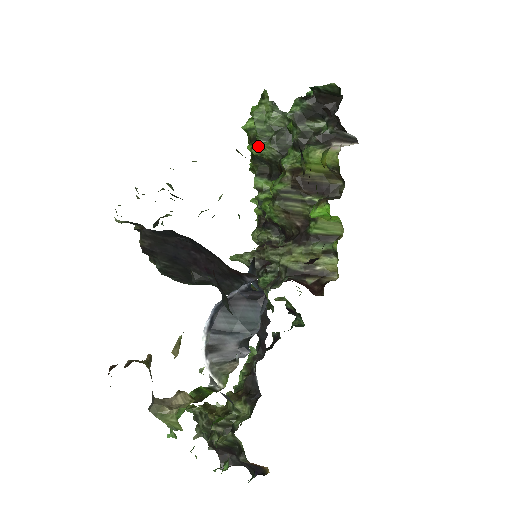
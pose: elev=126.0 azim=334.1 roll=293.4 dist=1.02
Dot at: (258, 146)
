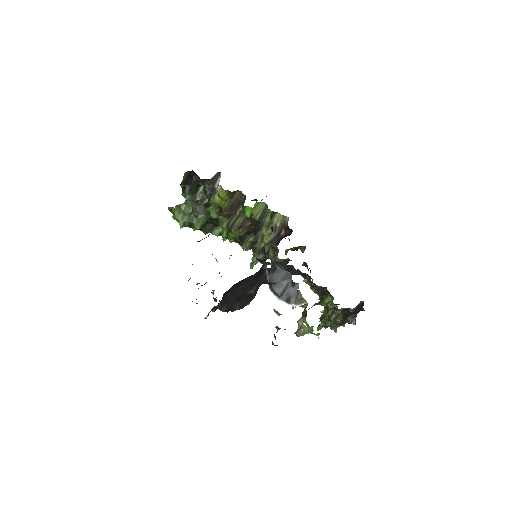
Dot at: (196, 225)
